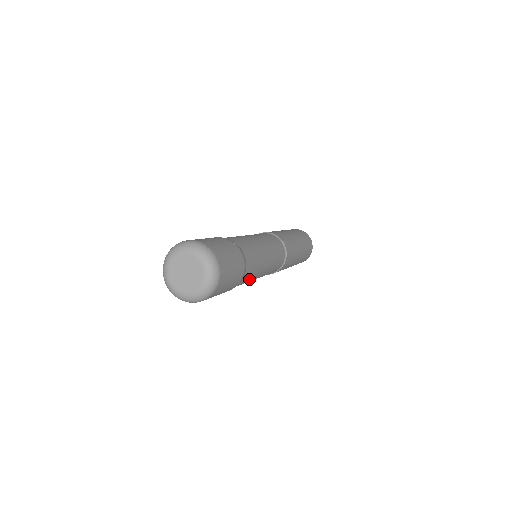
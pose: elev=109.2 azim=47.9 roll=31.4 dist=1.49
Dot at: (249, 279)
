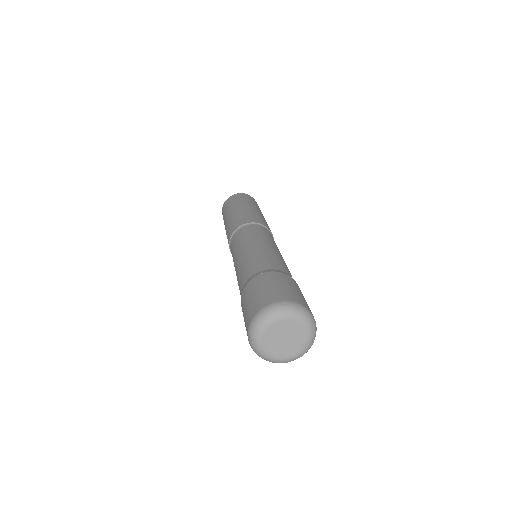
Dot at: occluded
